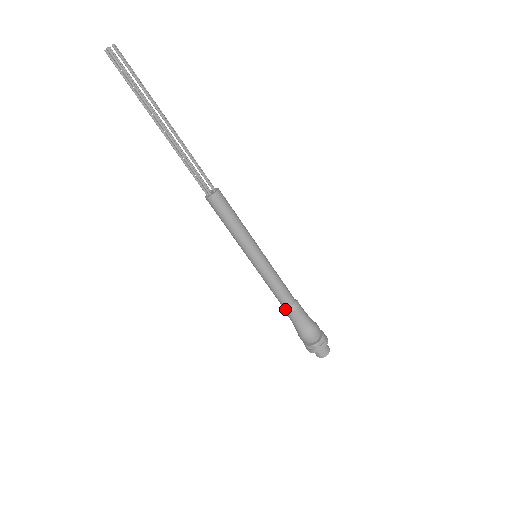
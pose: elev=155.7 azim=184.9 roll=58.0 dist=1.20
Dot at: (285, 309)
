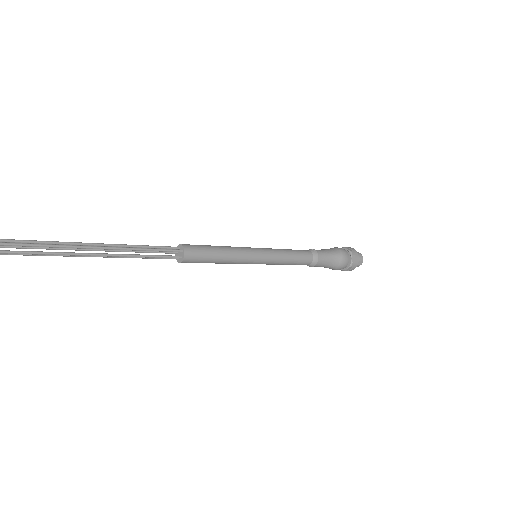
Dot at: (309, 266)
